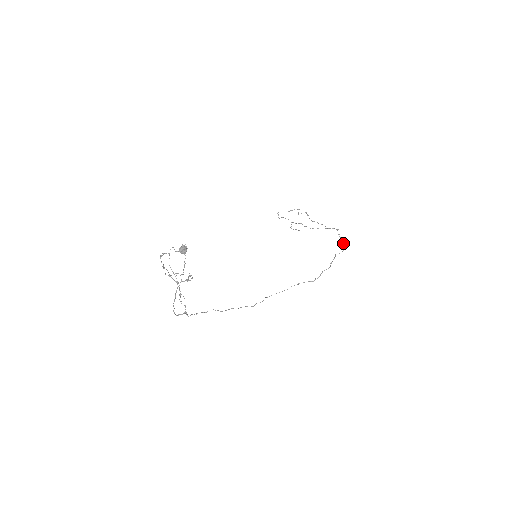
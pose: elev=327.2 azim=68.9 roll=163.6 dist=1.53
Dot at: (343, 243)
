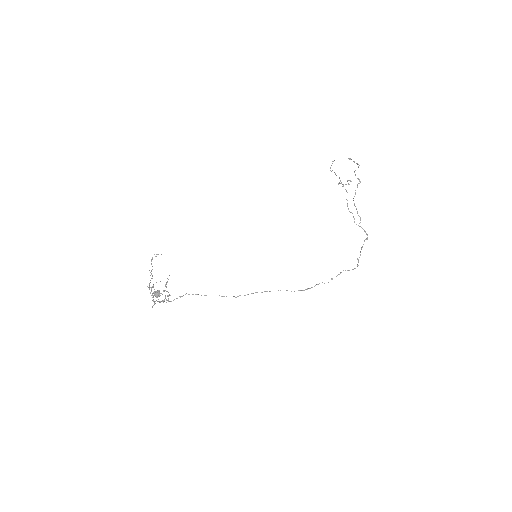
Dot at: (358, 262)
